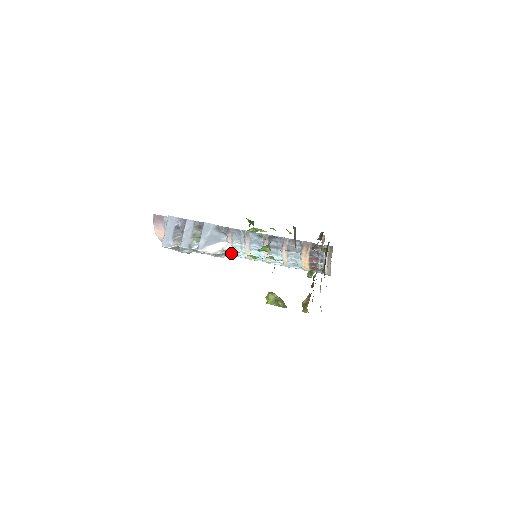
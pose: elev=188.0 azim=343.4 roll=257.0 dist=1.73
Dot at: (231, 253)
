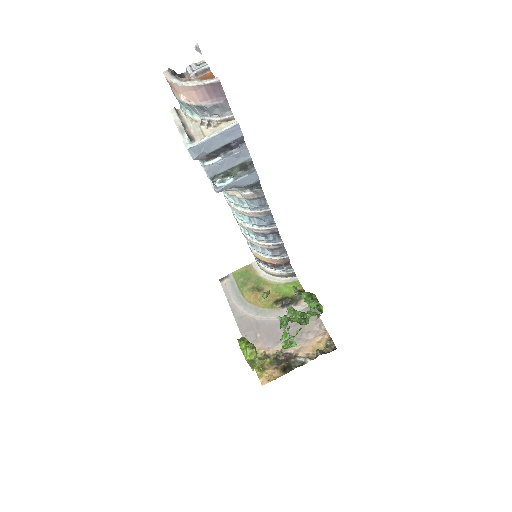
Dot at: occluded
